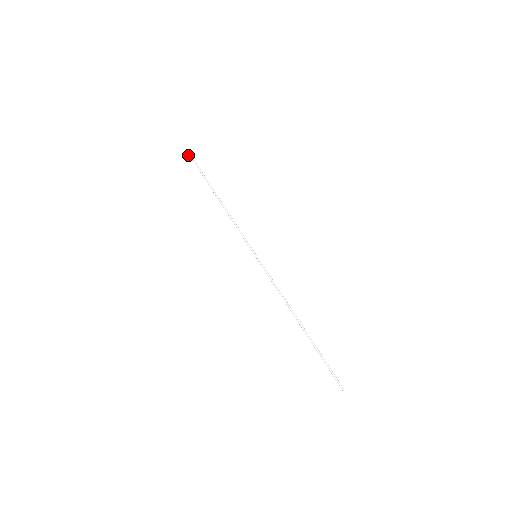
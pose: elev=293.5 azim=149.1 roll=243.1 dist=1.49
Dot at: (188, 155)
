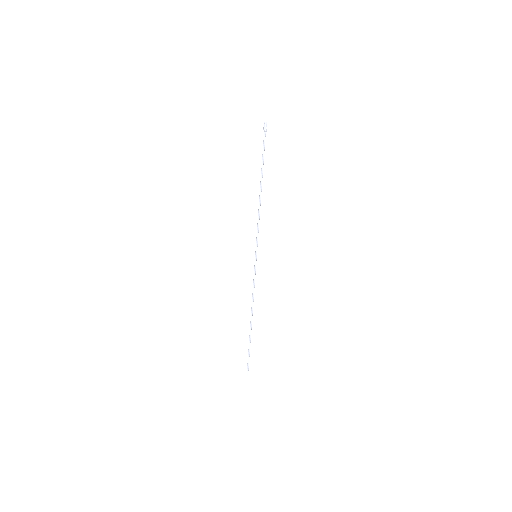
Dot at: (264, 125)
